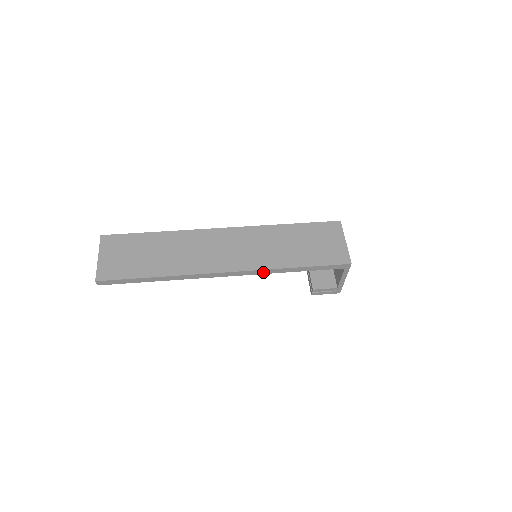
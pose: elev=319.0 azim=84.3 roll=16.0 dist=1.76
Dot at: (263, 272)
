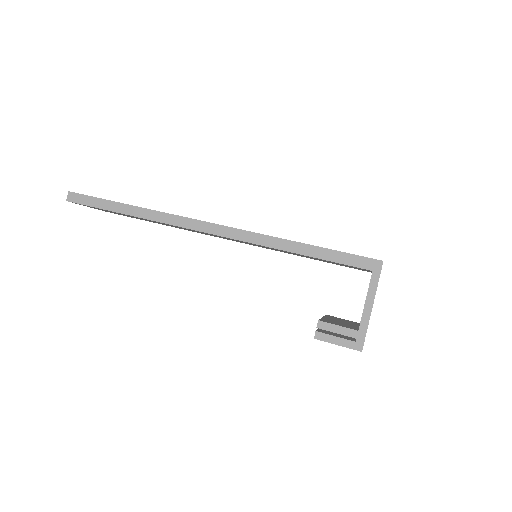
Dot at: (256, 240)
